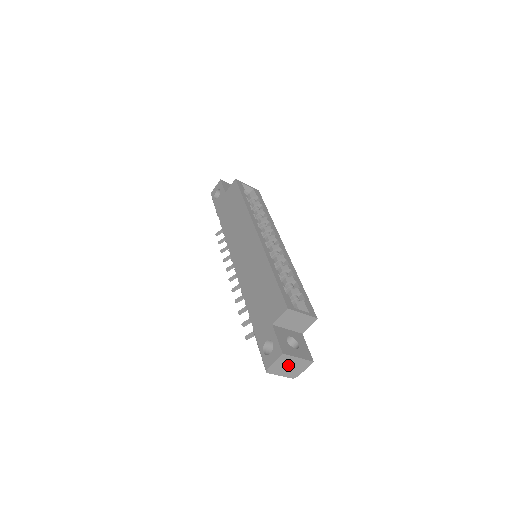
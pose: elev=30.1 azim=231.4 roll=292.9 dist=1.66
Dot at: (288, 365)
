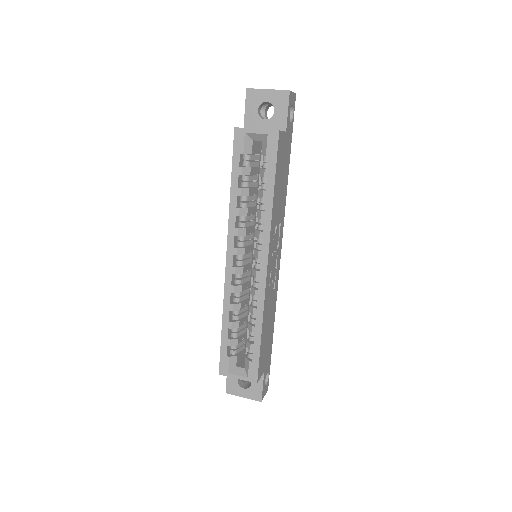
Dot at: occluded
